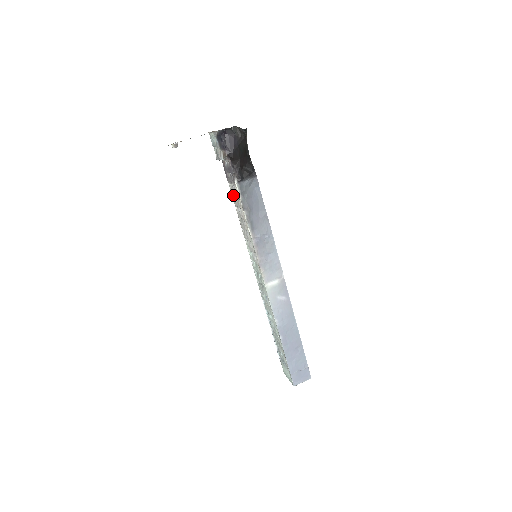
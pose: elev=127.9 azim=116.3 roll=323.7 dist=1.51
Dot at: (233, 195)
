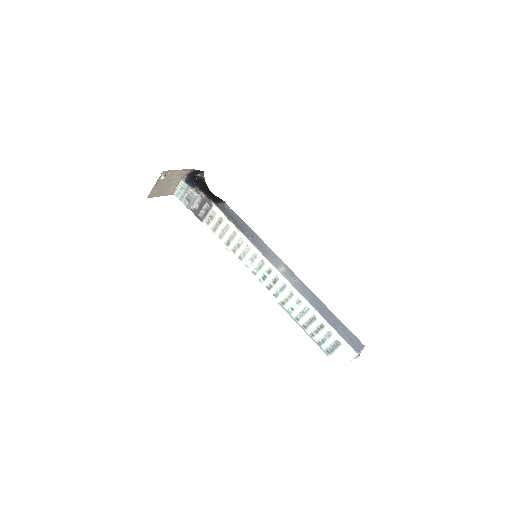
Dot at: (212, 229)
